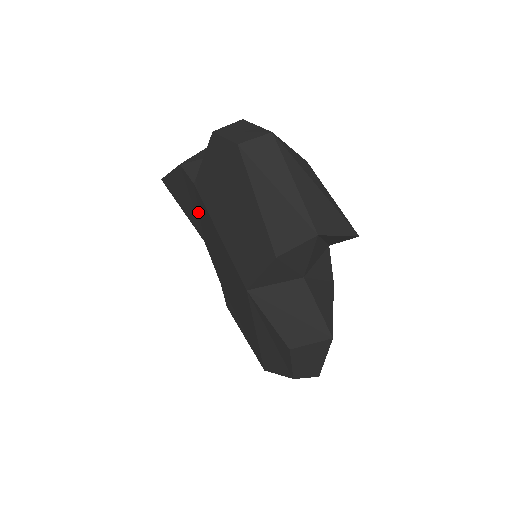
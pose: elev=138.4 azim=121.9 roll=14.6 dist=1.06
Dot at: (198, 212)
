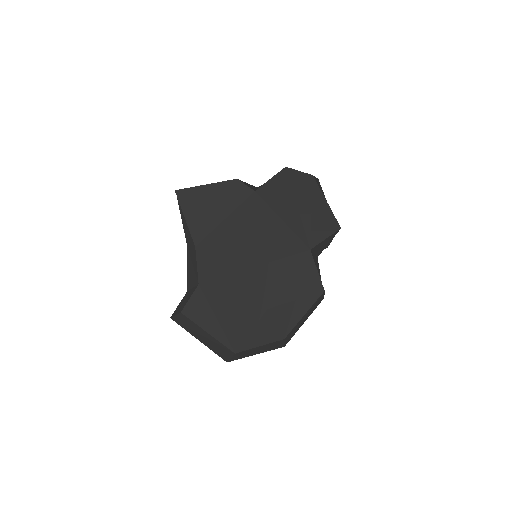
Dot at: (226, 216)
